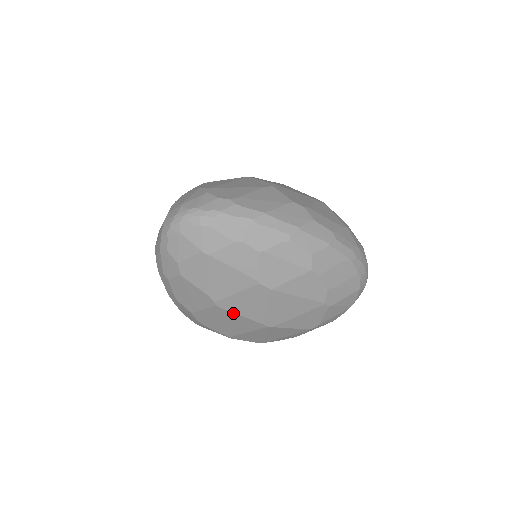
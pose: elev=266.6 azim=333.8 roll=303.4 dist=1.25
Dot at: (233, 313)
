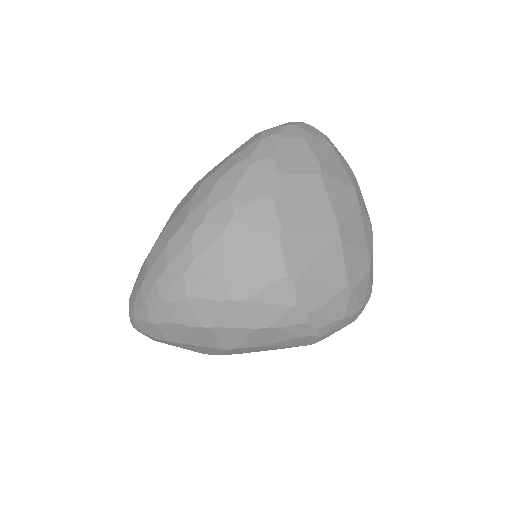
Dot at: (326, 194)
